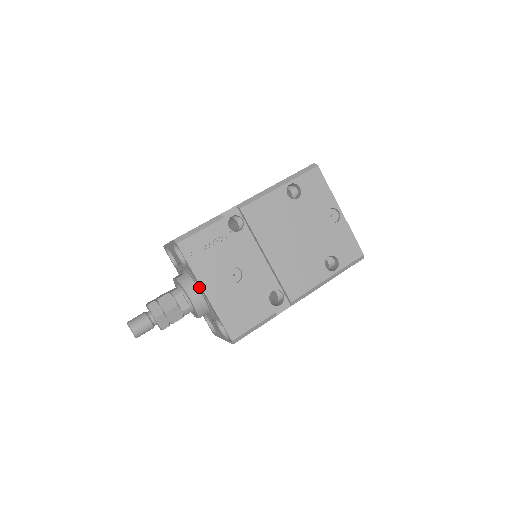
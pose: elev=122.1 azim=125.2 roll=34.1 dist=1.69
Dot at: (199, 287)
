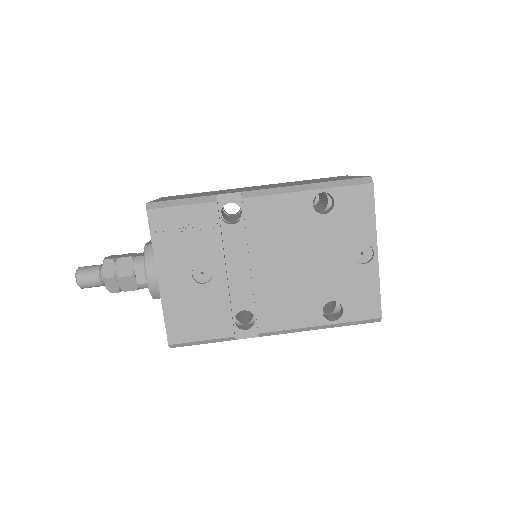
Dot at: occluded
